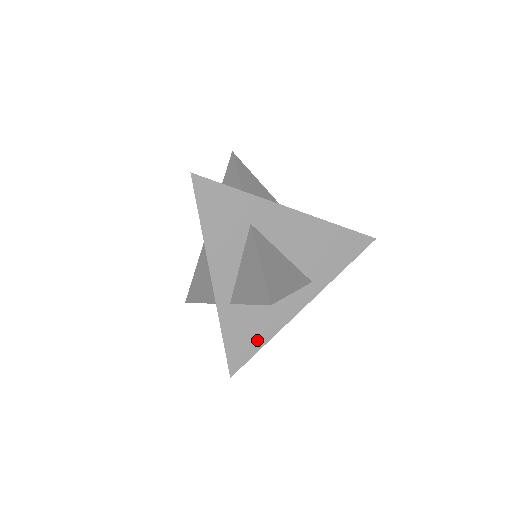
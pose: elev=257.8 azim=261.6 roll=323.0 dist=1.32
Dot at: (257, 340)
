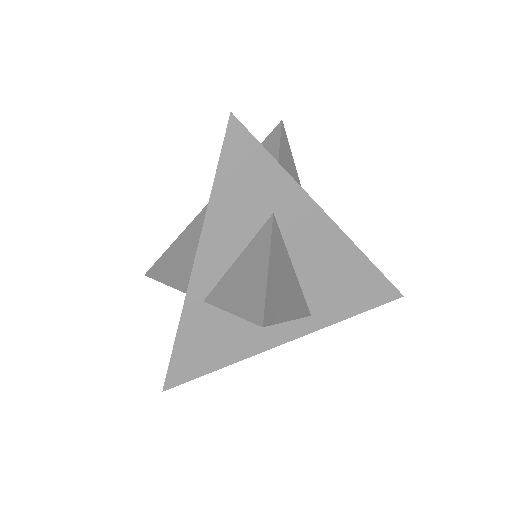
Dot at: (215, 358)
